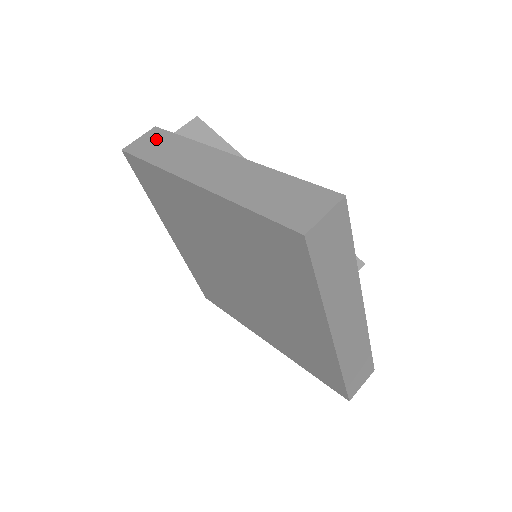
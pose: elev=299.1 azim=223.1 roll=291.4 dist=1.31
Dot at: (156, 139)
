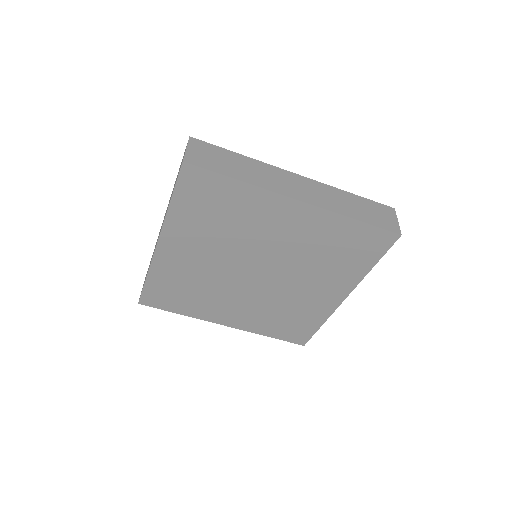
Dot at: occluded
